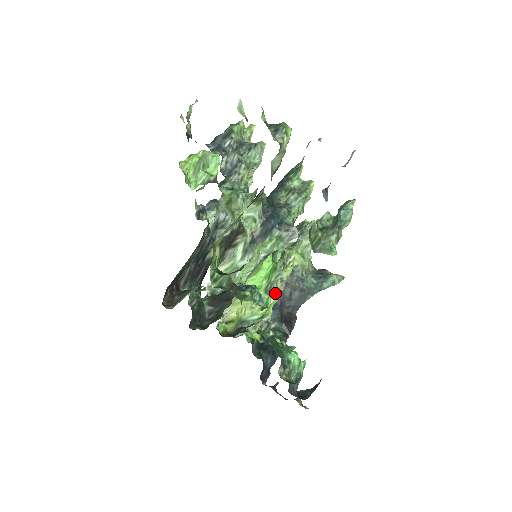
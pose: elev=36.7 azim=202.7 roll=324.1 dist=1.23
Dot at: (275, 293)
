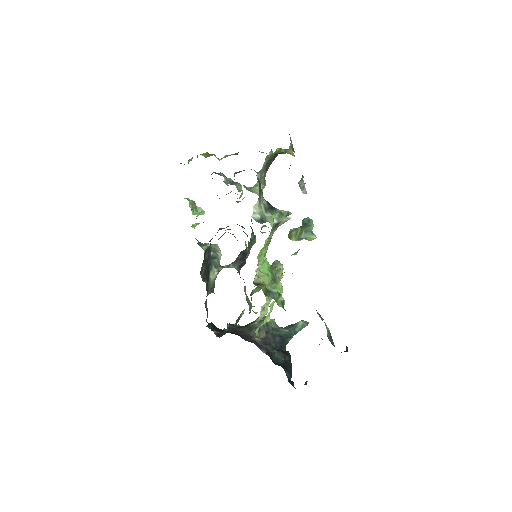
Dot at: (279, 283)
